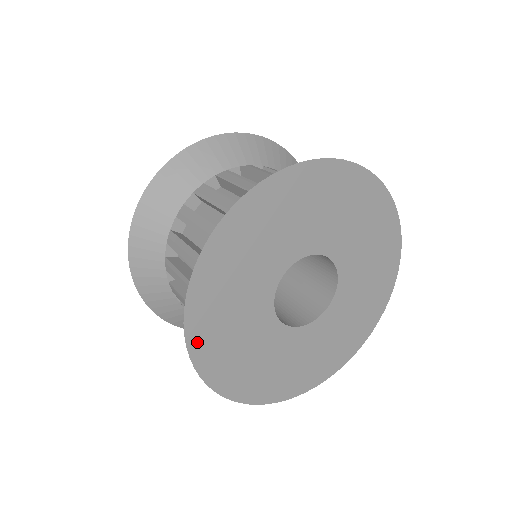
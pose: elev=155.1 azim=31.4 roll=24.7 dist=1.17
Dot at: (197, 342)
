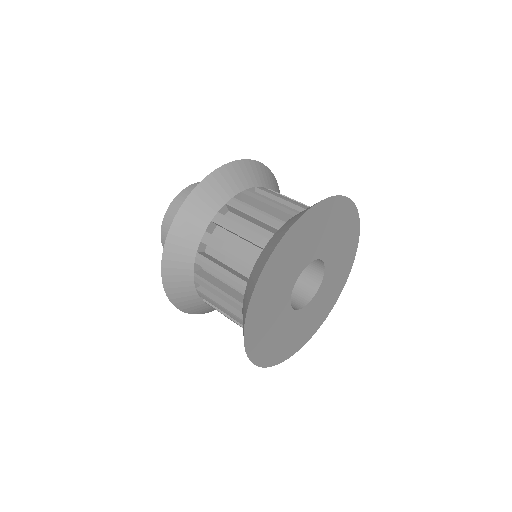
Dot at: (250, 340)
